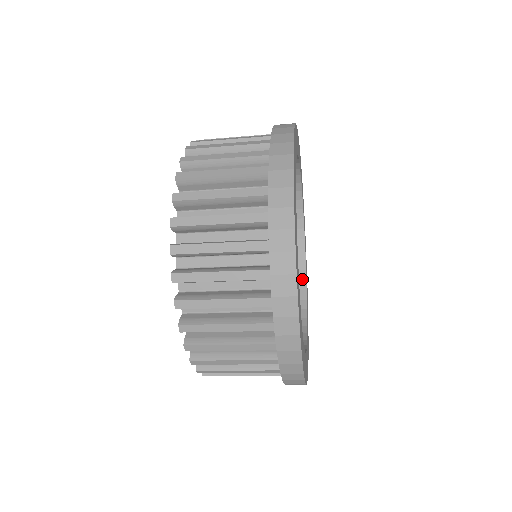
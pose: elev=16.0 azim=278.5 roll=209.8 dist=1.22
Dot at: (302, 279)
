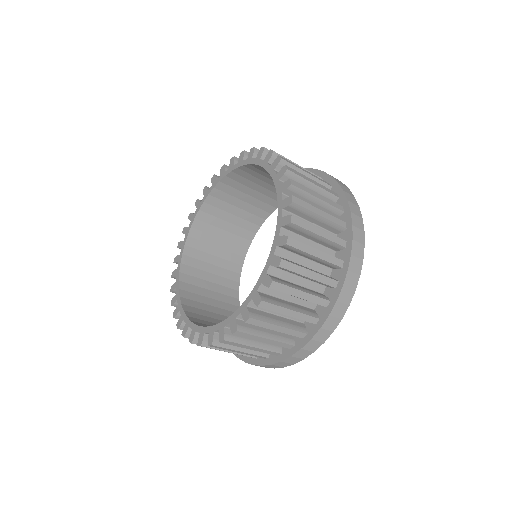
Dot at: (237, 281)
